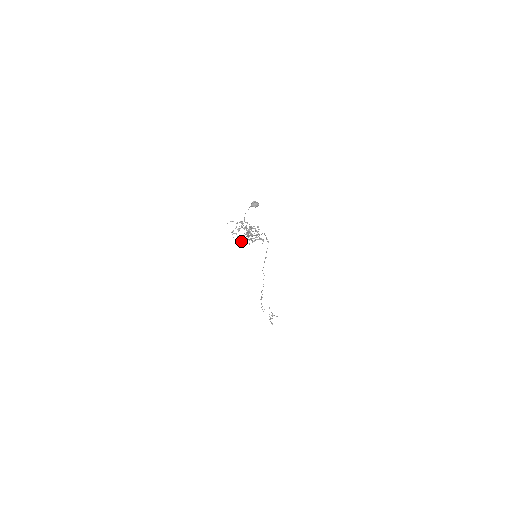
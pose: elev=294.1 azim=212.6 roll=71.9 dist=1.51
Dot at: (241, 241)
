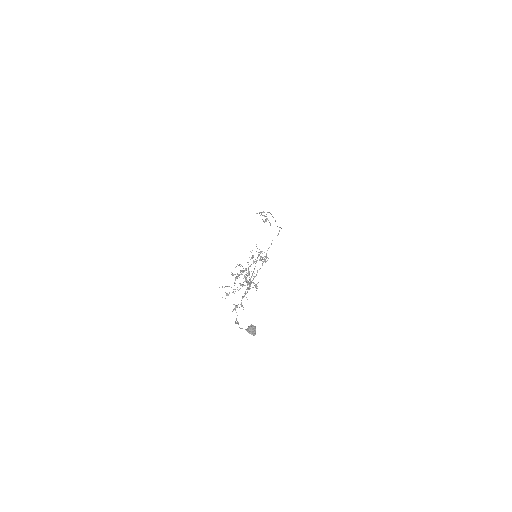
Dot at: occluded
